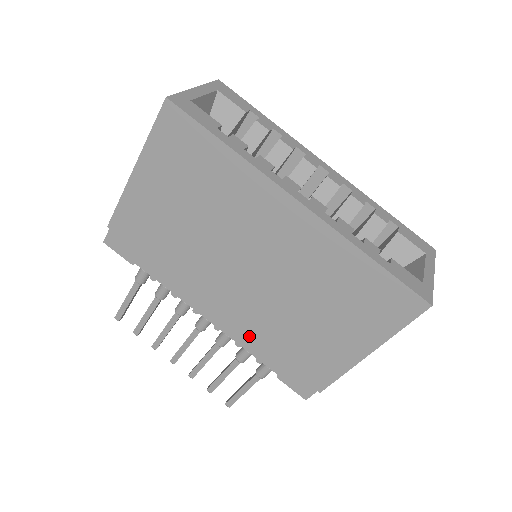
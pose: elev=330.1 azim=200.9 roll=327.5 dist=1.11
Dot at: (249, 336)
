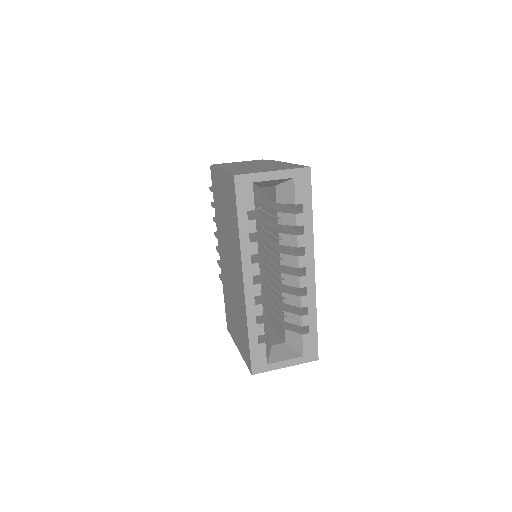
Dot at: (222, 278)
